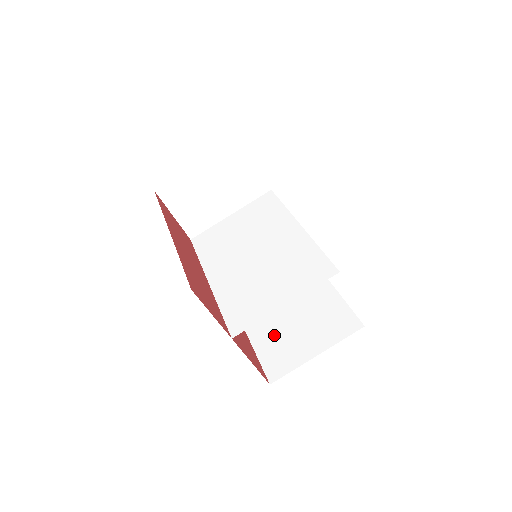
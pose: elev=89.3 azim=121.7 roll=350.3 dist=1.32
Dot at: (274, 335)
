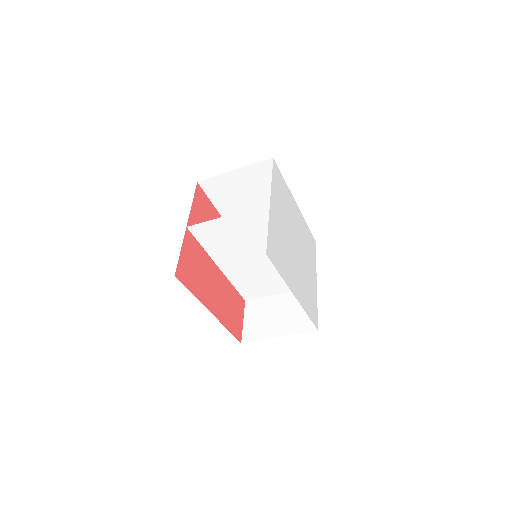
Dot at: occluded
